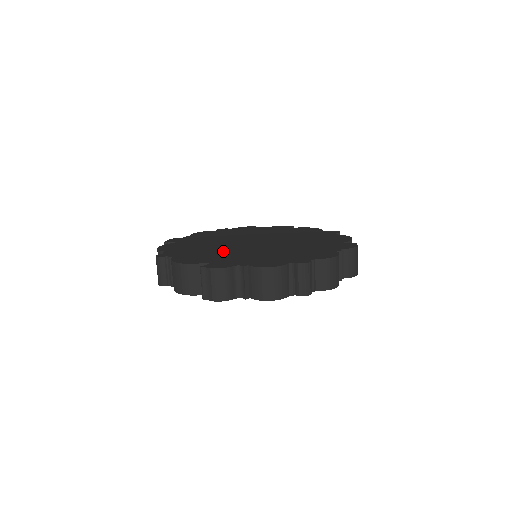
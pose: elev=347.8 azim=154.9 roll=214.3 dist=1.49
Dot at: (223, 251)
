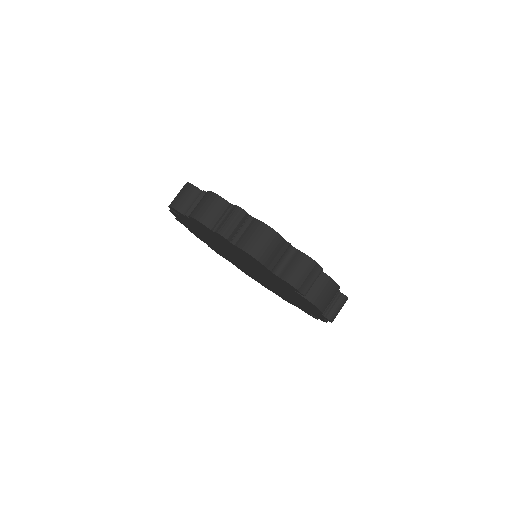
Dot at: occluded
